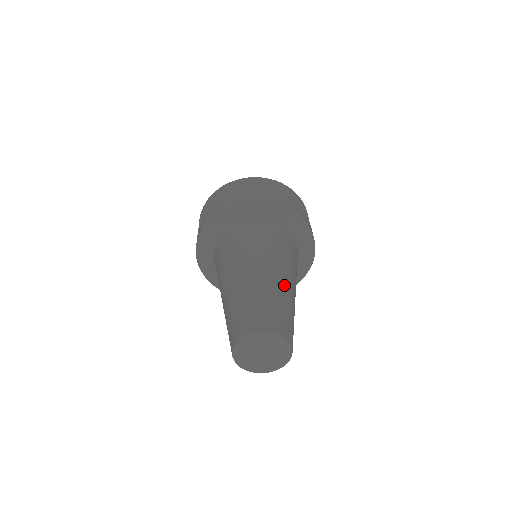
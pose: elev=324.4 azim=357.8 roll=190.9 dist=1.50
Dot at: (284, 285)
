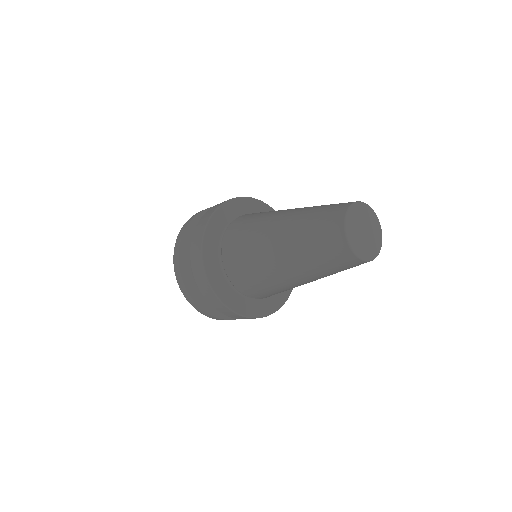
Dot at: occluded
